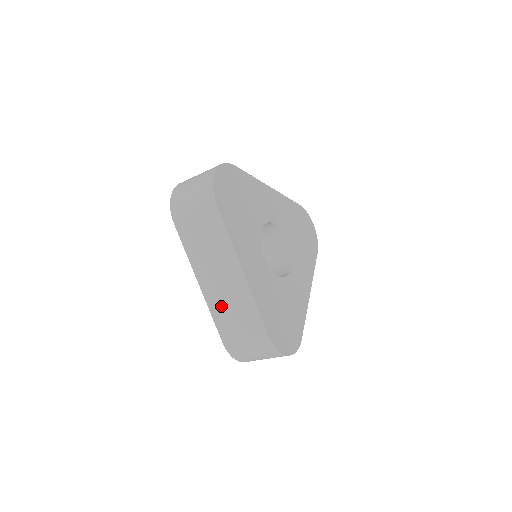
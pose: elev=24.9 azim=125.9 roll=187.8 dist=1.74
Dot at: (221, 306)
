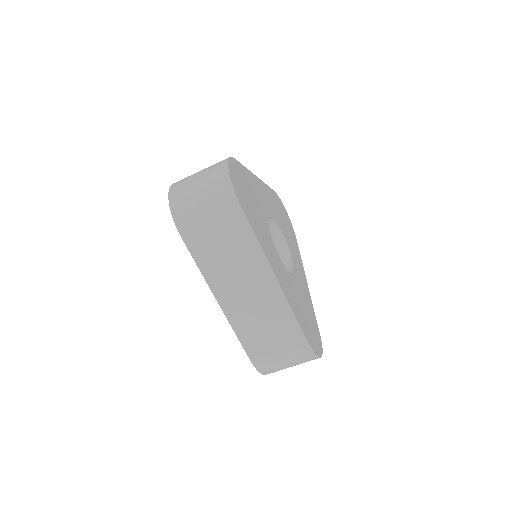
Dot at: (248, 322)
